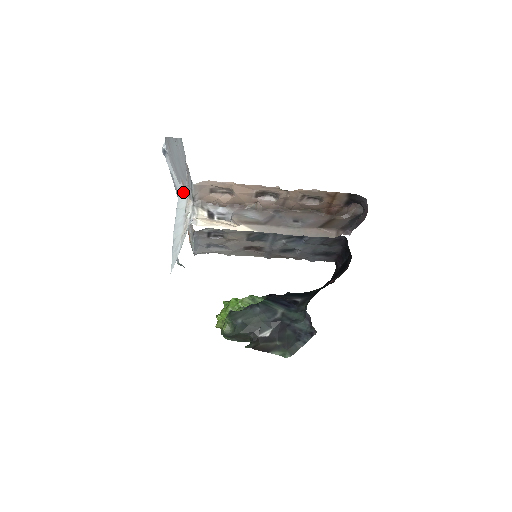
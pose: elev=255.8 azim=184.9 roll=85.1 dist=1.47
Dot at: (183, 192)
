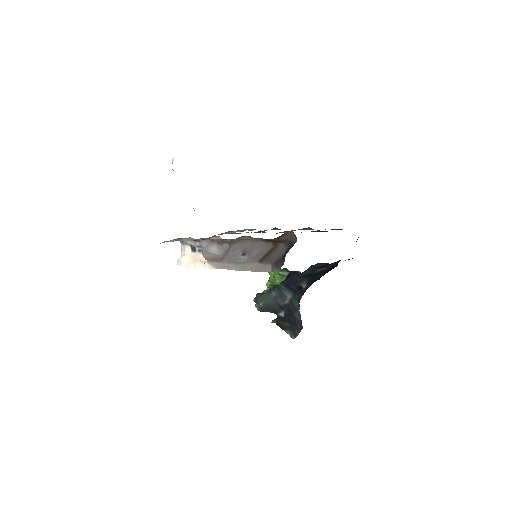
Dot at: occluded
